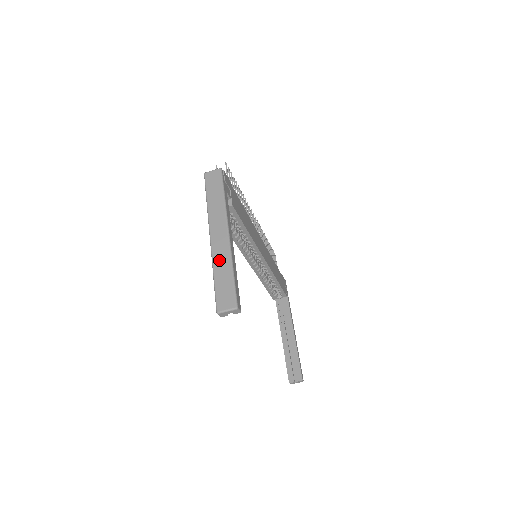
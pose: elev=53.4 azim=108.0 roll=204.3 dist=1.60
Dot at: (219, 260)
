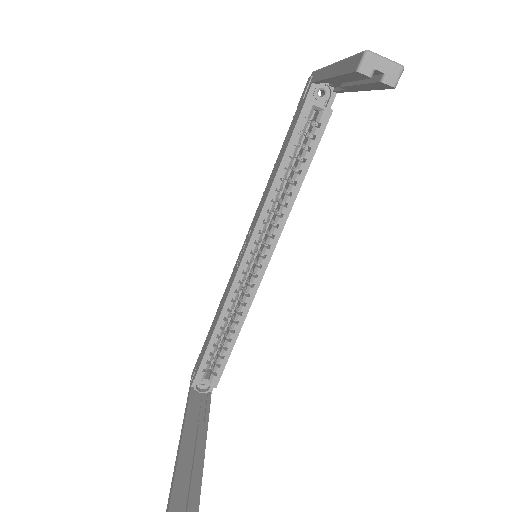
Dot at: occluded
